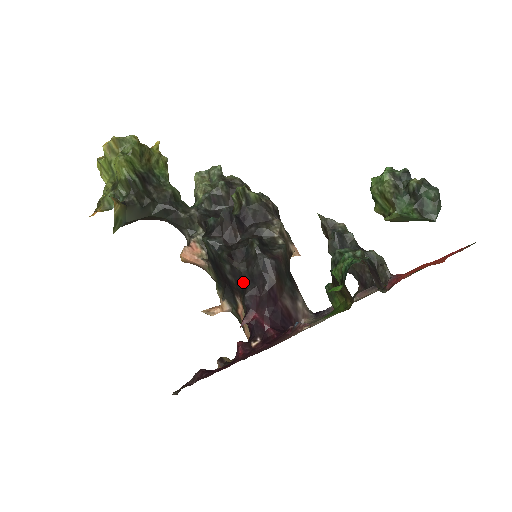
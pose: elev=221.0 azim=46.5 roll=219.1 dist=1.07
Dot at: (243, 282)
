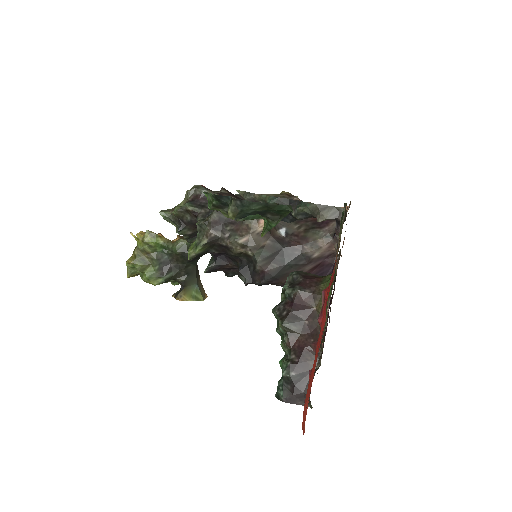
Dot at: occluded
